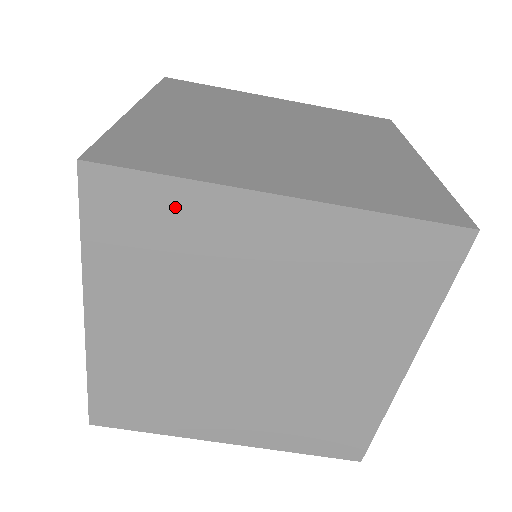
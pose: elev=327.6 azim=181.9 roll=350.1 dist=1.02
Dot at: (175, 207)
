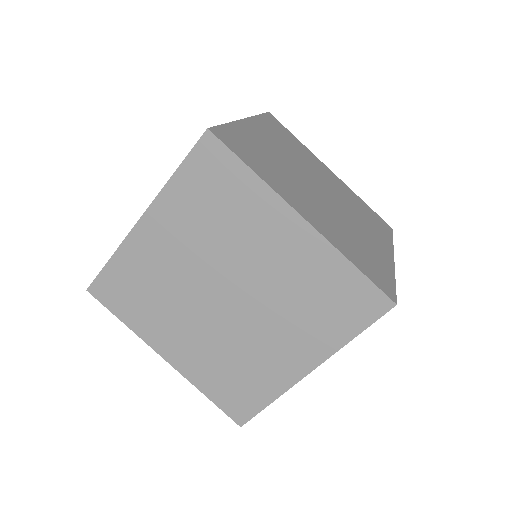
Dot at: (241, 187)
